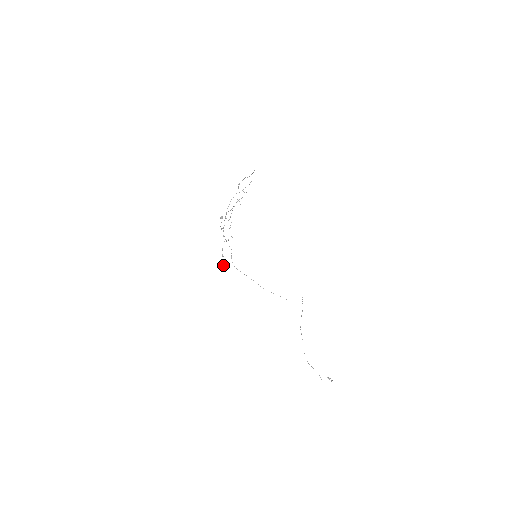
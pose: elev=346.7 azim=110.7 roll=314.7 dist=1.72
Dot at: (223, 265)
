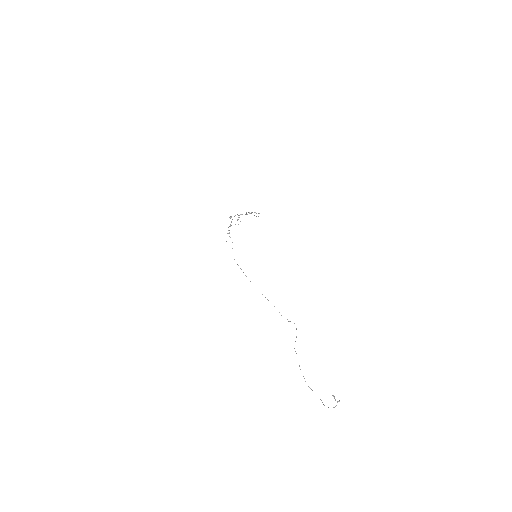
Dot at: occluded
